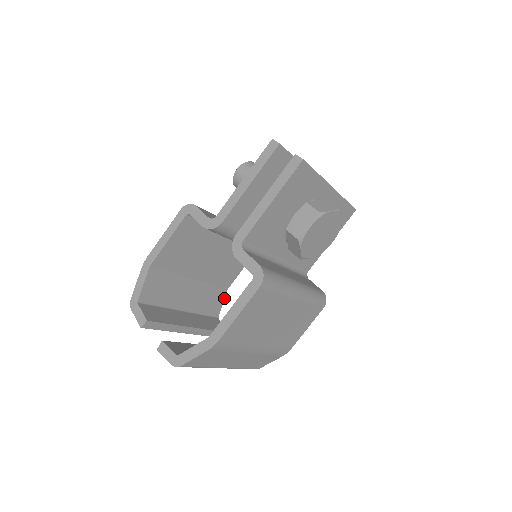
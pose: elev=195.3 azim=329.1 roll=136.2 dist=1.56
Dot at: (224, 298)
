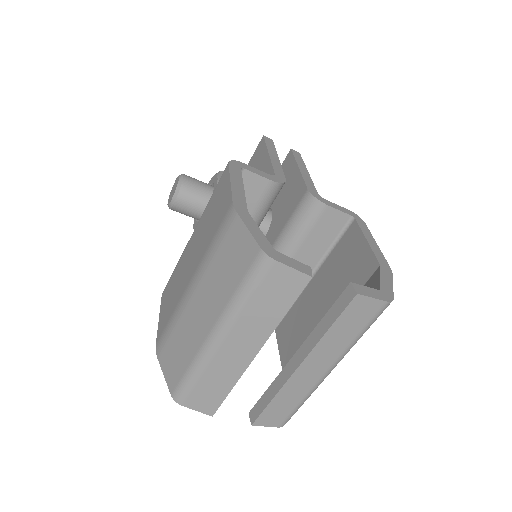
Dot at: occluded
